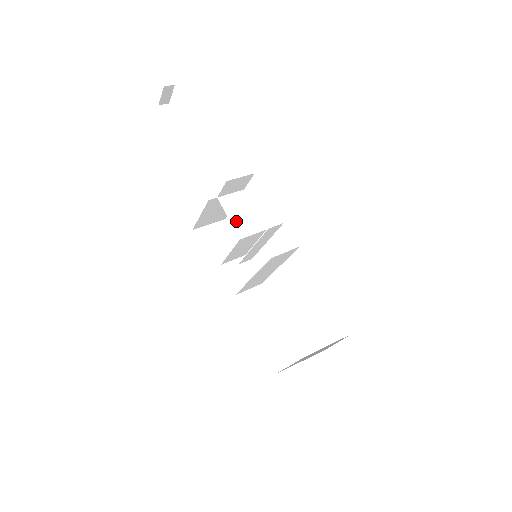
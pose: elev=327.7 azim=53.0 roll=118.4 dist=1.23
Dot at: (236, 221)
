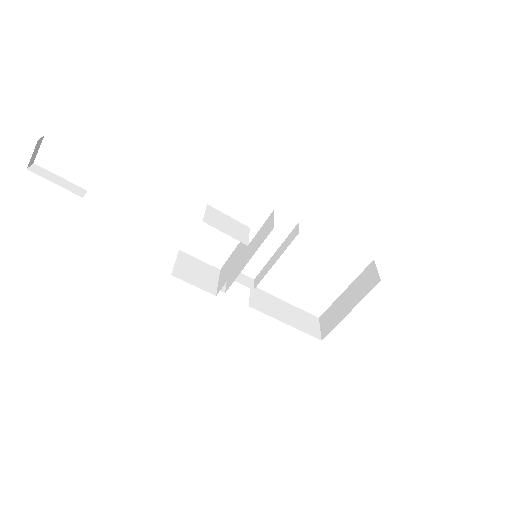
Dot at: (231, 233)
